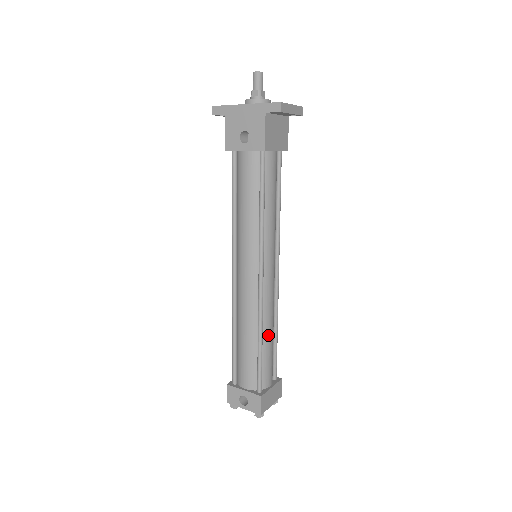
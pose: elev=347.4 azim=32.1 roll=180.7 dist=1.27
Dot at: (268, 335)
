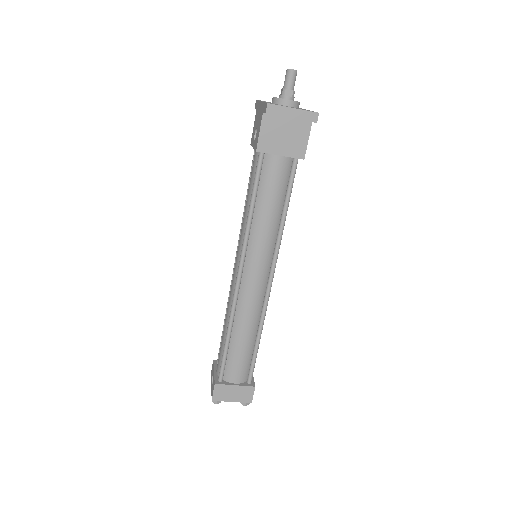
Dot at: (240, 334)
